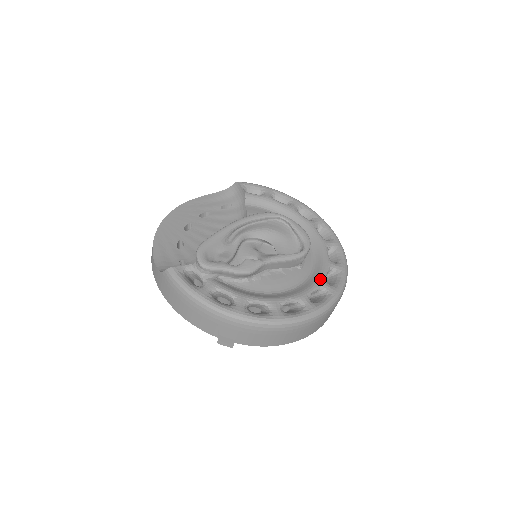
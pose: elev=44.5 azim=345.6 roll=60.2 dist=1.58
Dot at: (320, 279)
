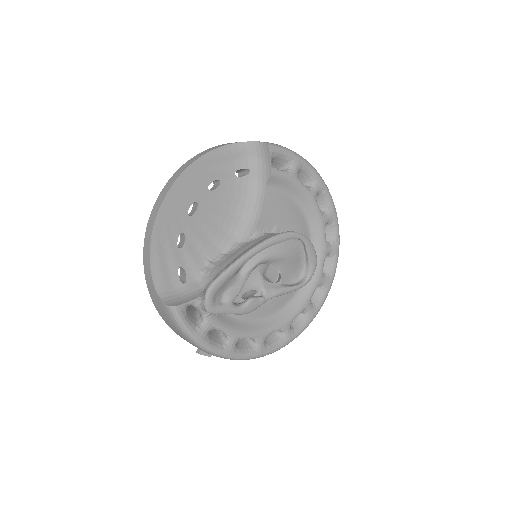
Dot at: (306, 301)
